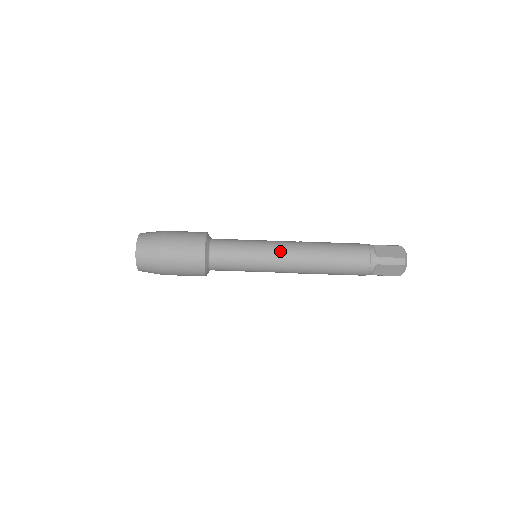
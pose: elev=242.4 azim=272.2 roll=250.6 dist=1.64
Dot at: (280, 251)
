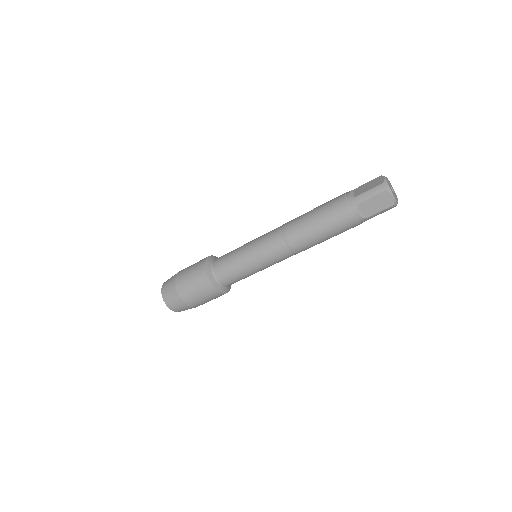
Dot at: (266, 239)
